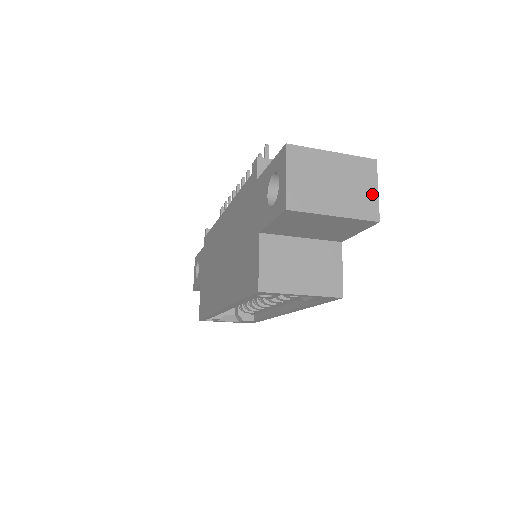
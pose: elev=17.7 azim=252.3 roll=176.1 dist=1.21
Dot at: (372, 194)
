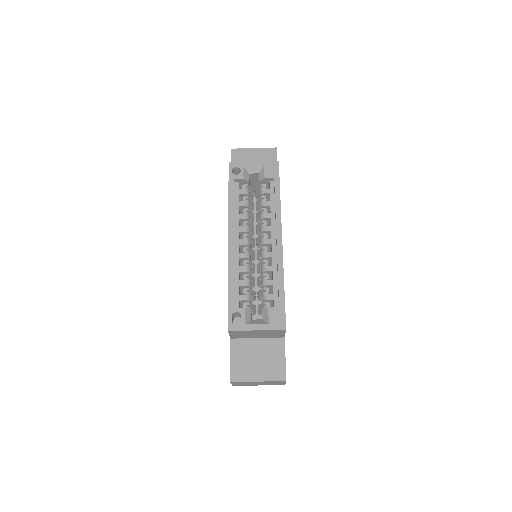
Dot at: occluded
